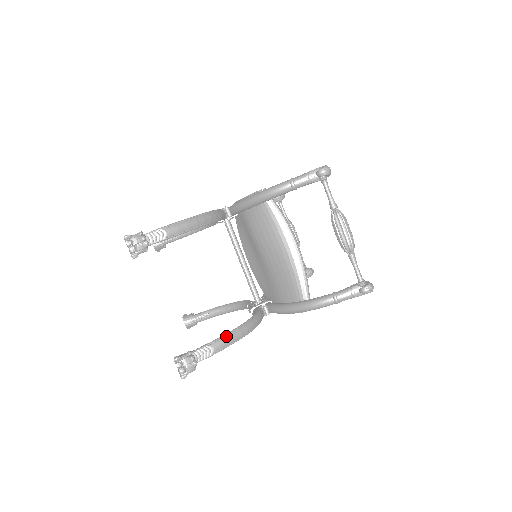
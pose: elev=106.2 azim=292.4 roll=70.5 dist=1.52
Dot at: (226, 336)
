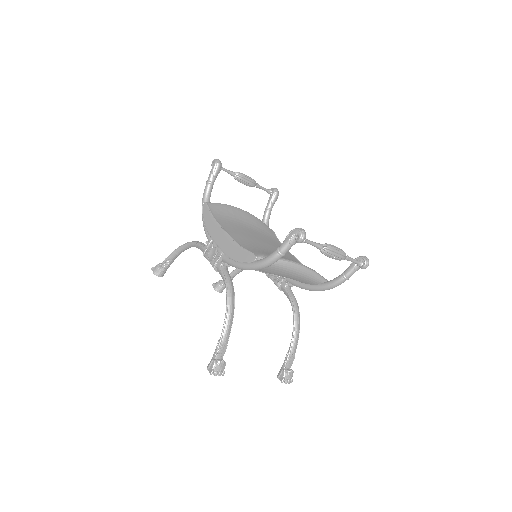
Dot at: (293, 341)
